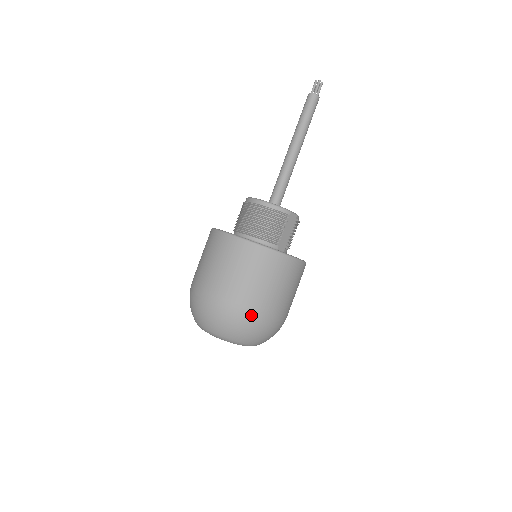
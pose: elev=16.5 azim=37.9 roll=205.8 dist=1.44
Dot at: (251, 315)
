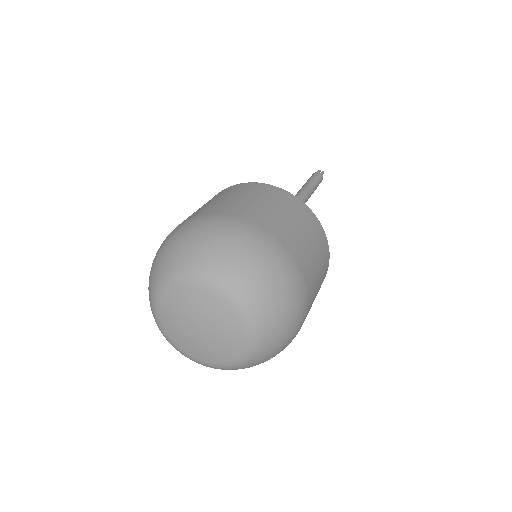
Dot at: (301, 288)
